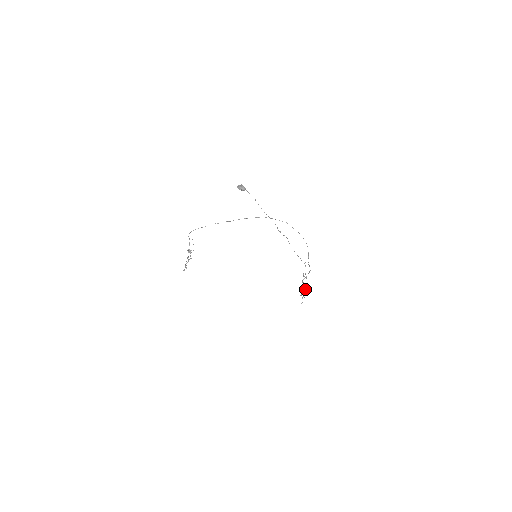
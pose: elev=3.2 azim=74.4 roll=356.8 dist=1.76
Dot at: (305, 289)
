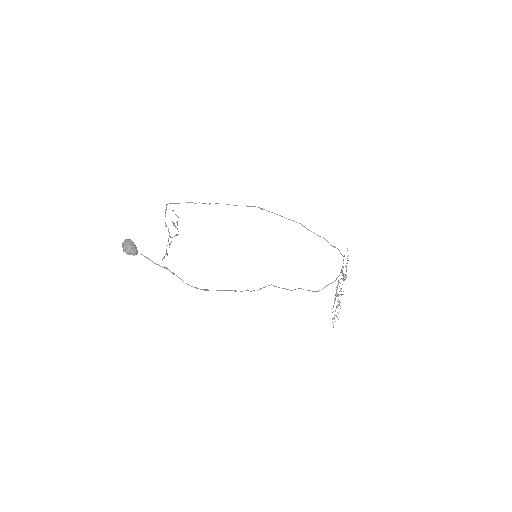
Dot at: (341, 295)
